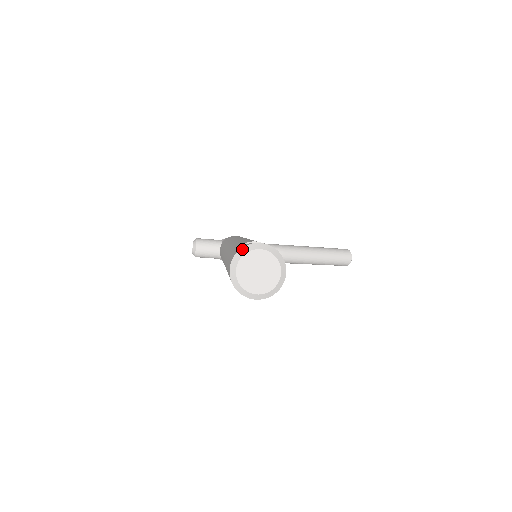
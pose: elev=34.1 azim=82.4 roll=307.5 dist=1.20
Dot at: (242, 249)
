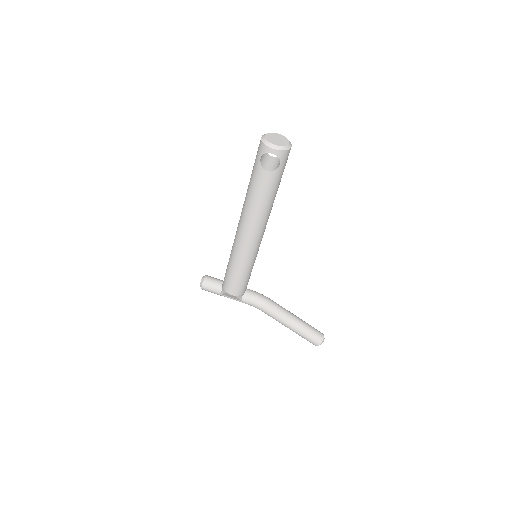
Dot at: (269, 133)
